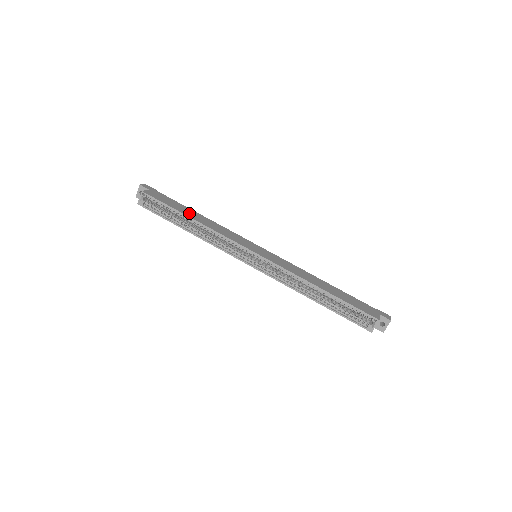
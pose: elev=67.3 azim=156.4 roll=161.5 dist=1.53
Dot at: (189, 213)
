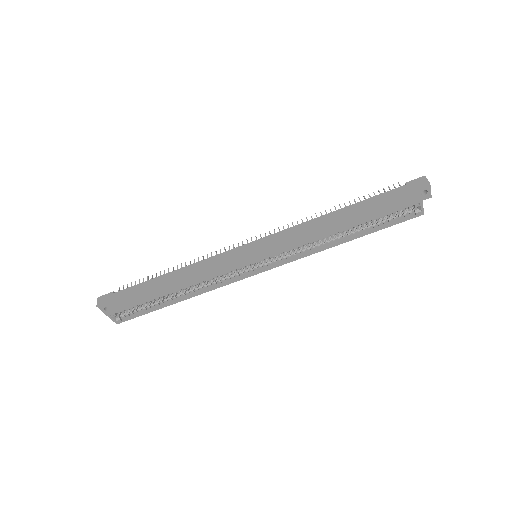
Dot at: (163, 287)
